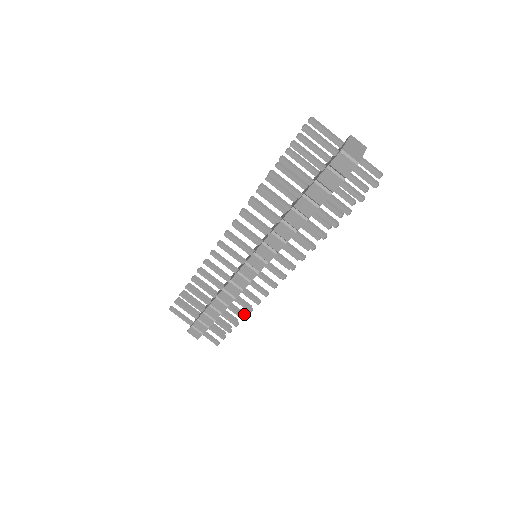
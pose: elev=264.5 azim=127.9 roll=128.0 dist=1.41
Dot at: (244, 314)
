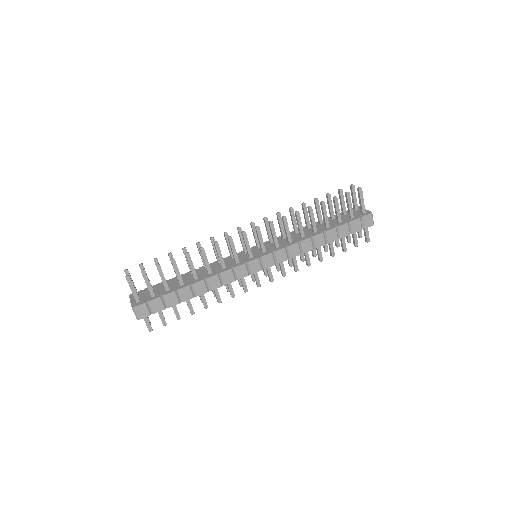
Dot at: occluded
